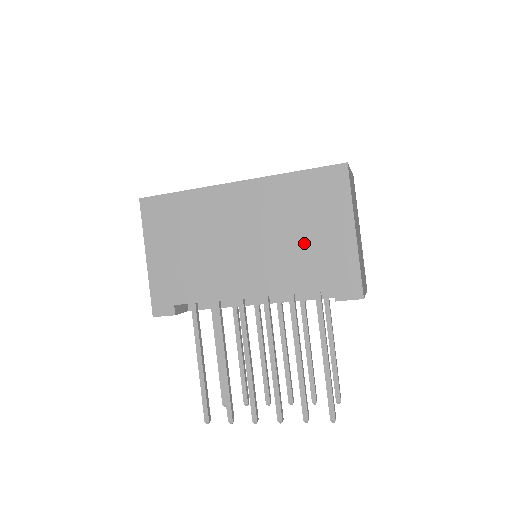
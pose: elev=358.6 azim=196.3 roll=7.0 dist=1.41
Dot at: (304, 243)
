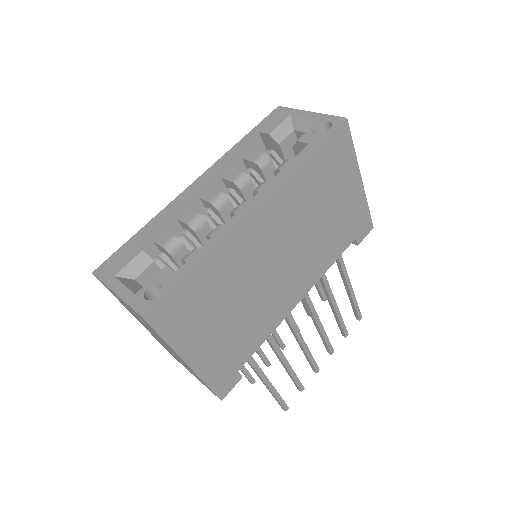
Dot at: (330, 219)
